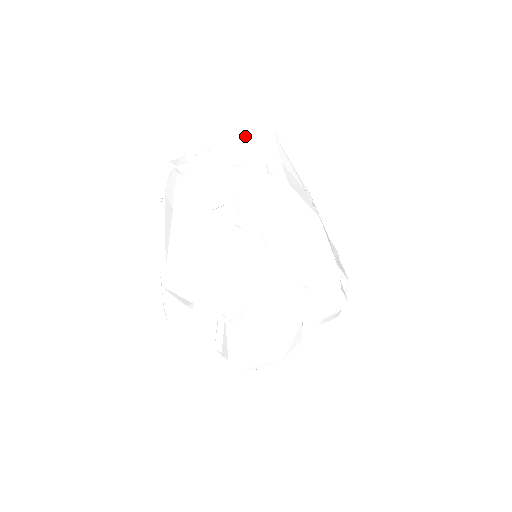
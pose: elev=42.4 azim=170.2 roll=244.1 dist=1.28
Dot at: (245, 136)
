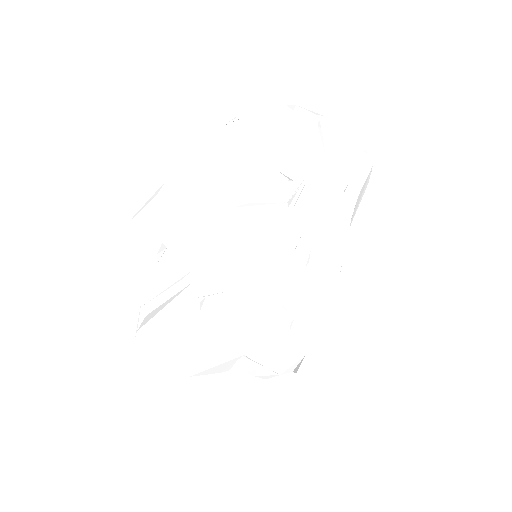
Dot at: (353, 143)
